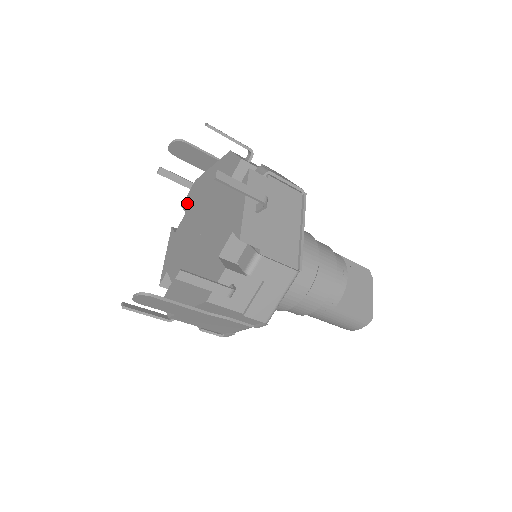
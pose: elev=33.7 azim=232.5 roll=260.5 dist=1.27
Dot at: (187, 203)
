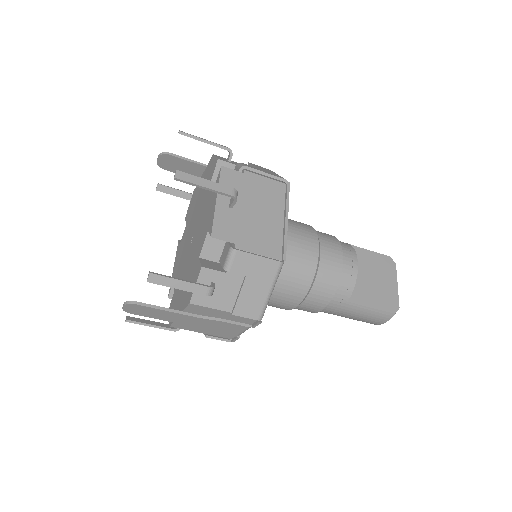
Dot at: (187, 214)
